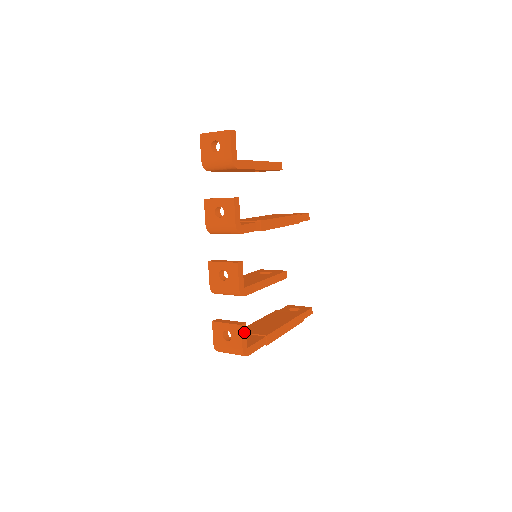
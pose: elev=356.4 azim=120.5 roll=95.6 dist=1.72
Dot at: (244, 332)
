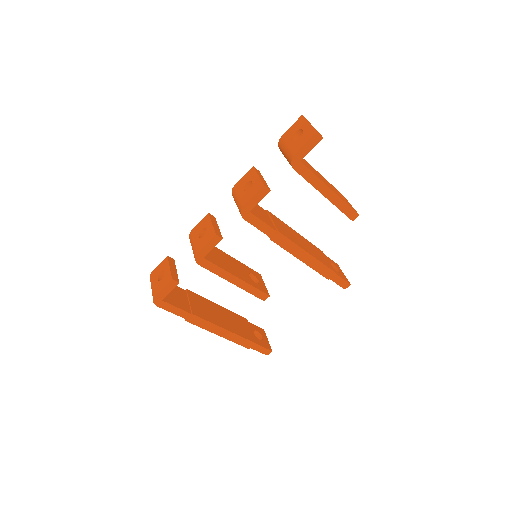
Dot at: (170, 287)
